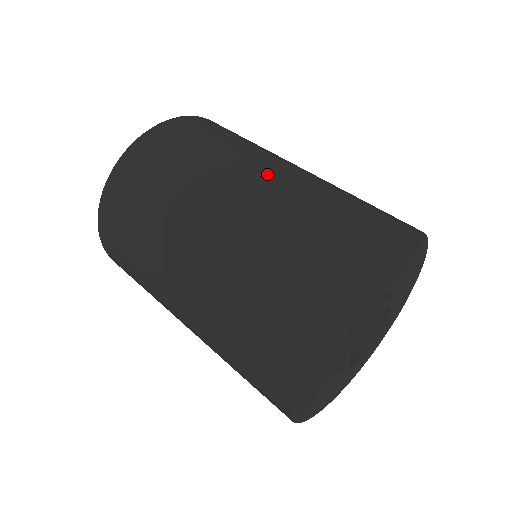
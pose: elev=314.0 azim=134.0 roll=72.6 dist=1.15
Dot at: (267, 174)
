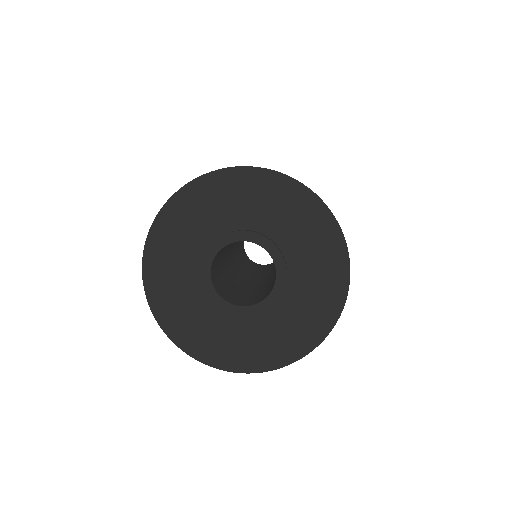
Dot at: occluded
